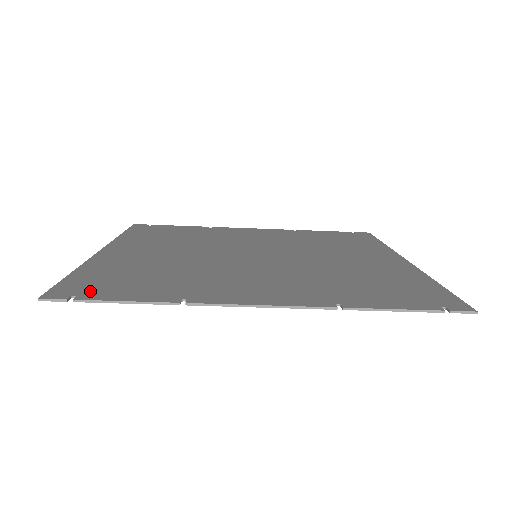
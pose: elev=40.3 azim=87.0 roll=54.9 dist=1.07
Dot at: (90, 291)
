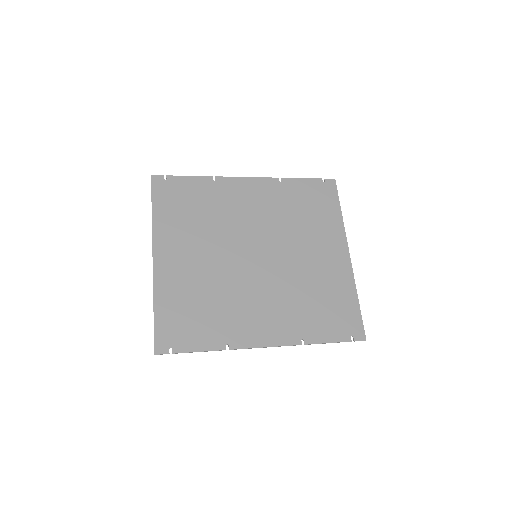
Dot at: (176, 340)
